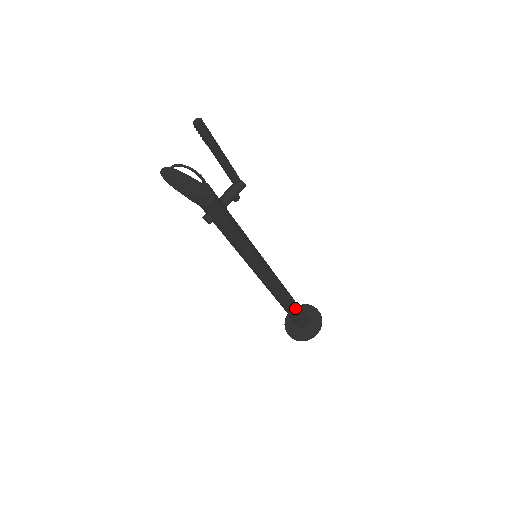
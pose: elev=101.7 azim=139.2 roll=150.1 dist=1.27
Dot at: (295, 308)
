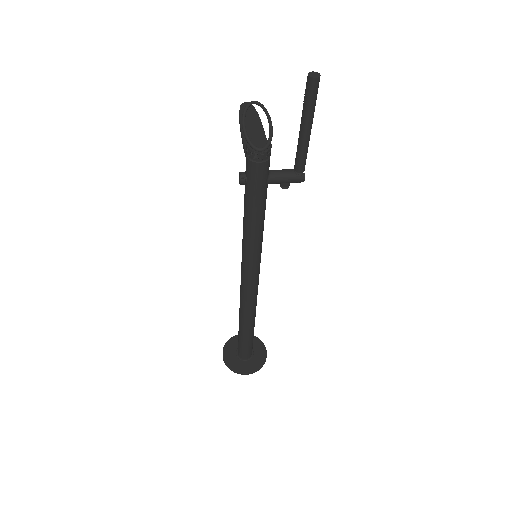
Dot at: (249, 334)
